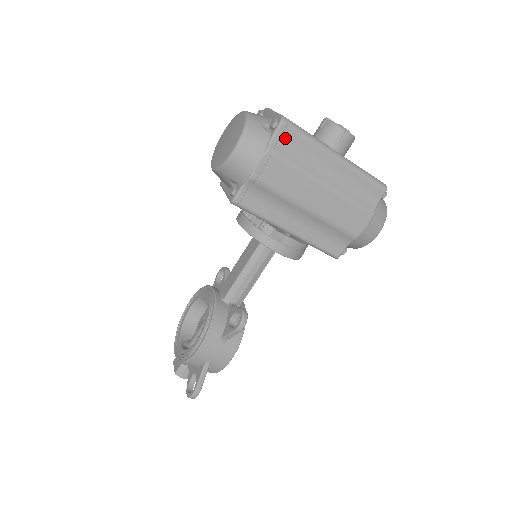
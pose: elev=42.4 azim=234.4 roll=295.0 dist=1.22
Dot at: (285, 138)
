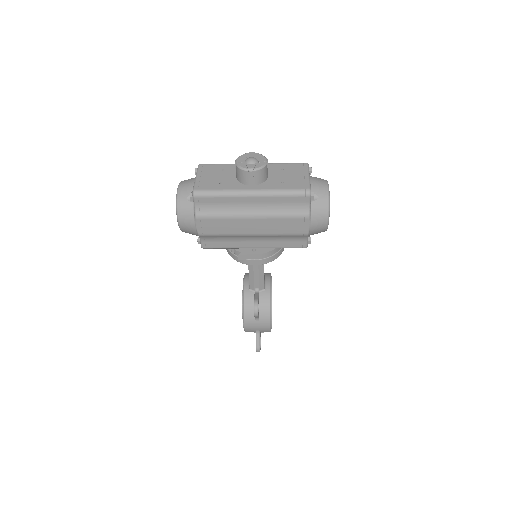
Dot at: (203, 203)
